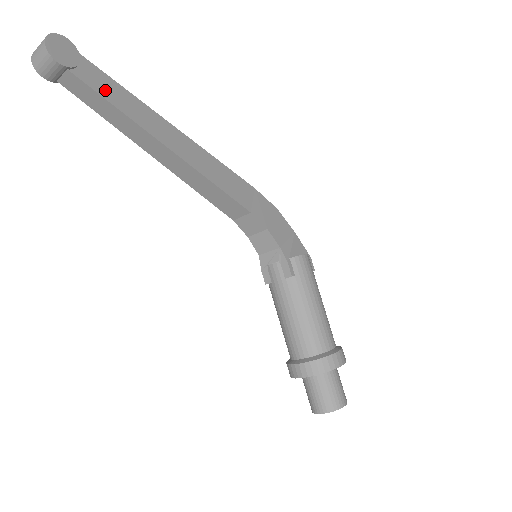
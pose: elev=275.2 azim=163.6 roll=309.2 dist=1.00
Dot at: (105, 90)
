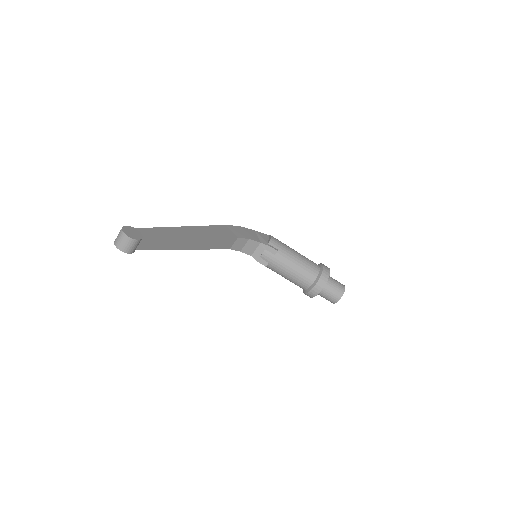
Dot at: (156, 235)
